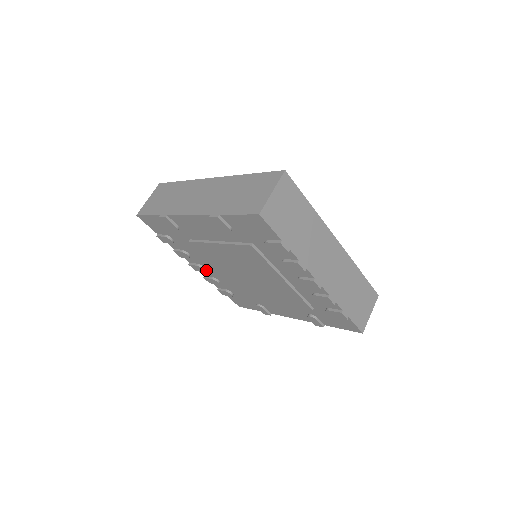
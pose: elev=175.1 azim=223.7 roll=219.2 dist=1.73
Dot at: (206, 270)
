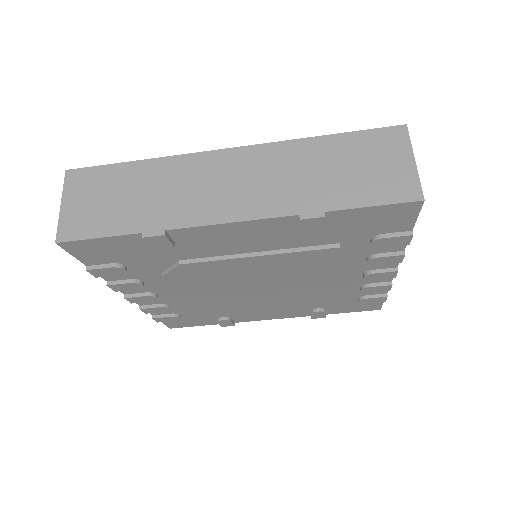
Dot at: occluded
